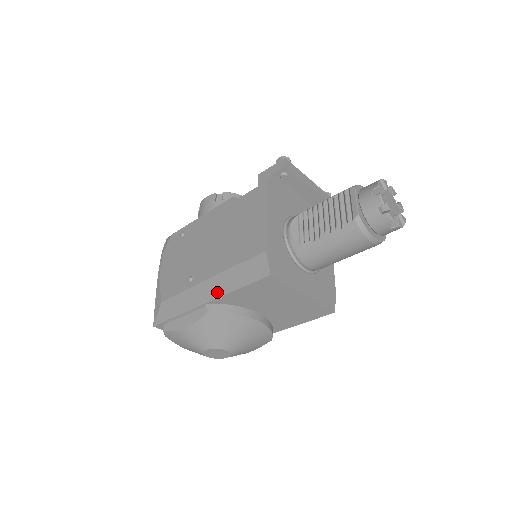
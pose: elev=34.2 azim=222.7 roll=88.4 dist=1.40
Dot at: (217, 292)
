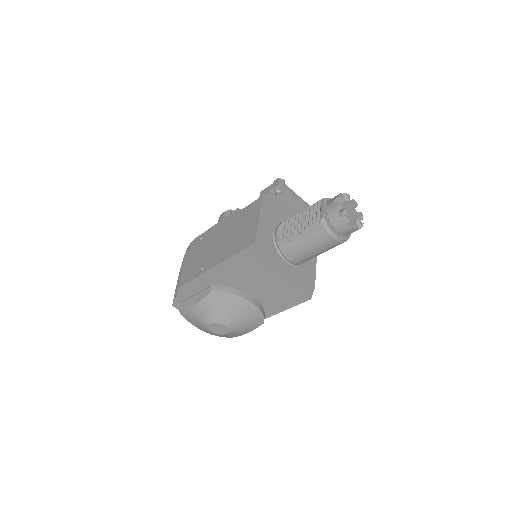
Dot at: (219, 276)
